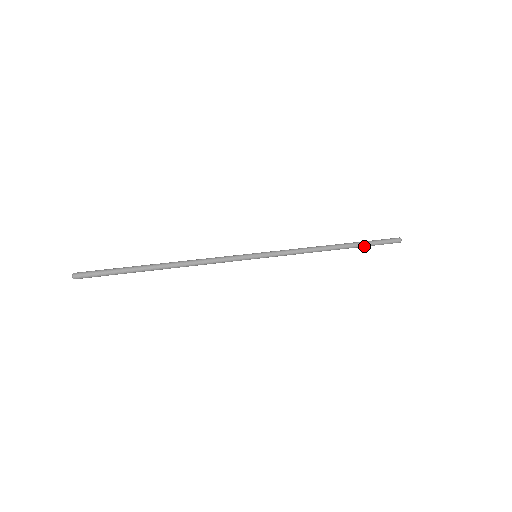
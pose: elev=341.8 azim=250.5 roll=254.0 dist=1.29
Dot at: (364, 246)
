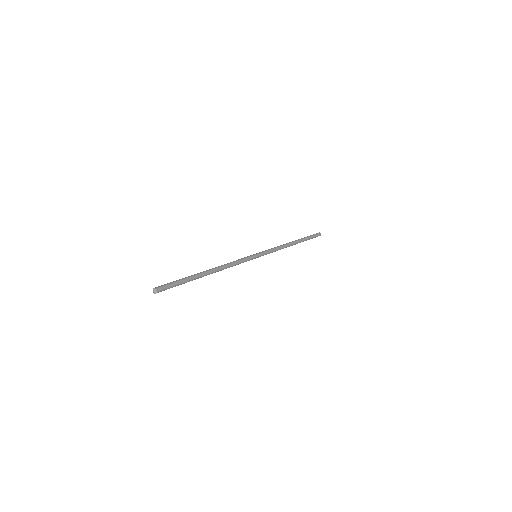
Dot at: (306, 240)
